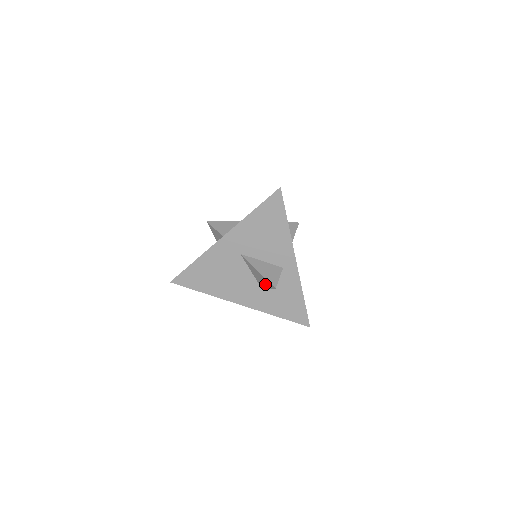
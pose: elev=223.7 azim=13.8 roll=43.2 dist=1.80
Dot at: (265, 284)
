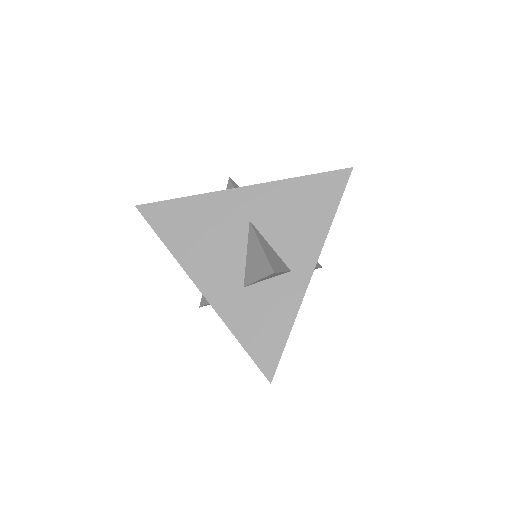
Dot at: (258, 270)
